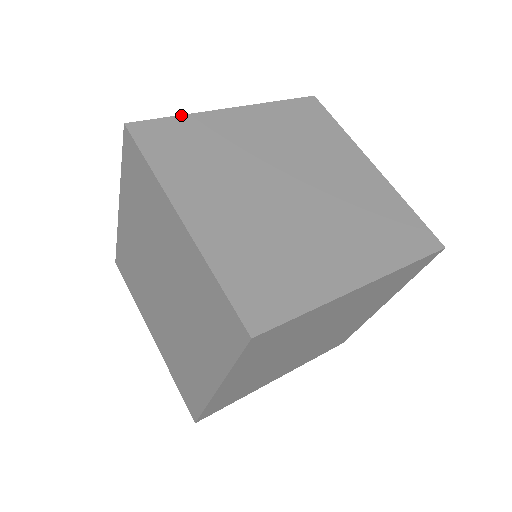
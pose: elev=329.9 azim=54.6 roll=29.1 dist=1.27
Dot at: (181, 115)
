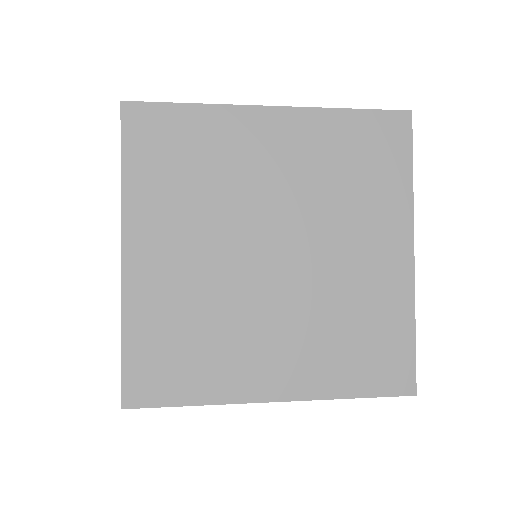
Dot at: occluded
